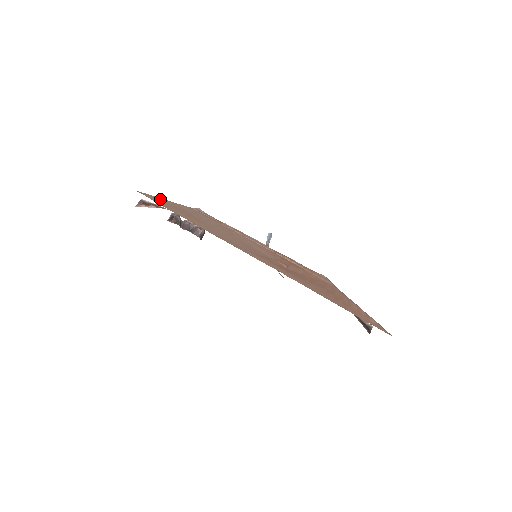
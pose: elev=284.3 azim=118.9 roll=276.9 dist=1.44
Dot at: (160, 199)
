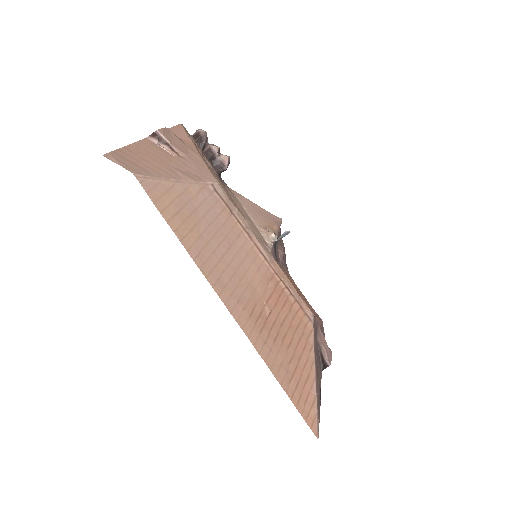
Dot at: (164, 183)
